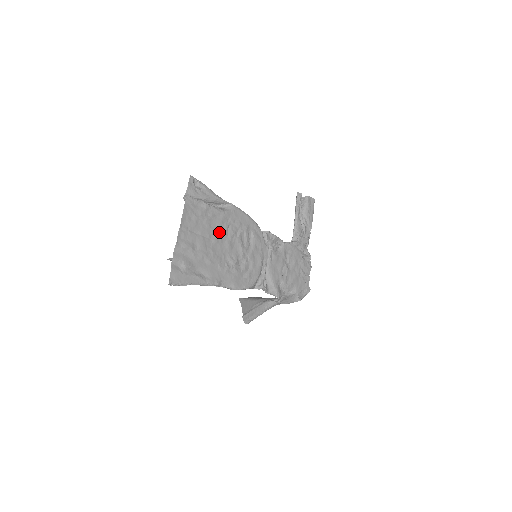
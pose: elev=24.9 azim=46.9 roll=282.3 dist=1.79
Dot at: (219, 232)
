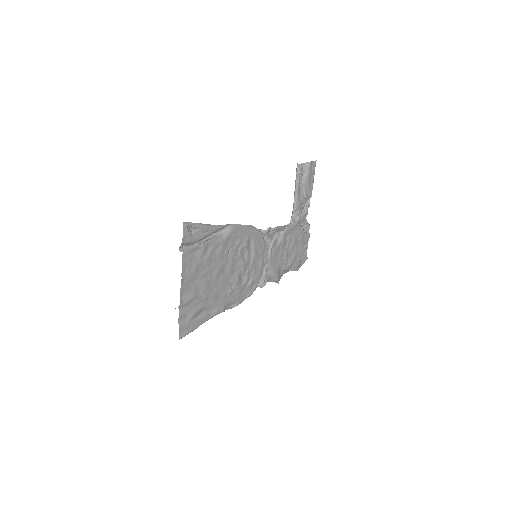
Dot at: (220, 263)
